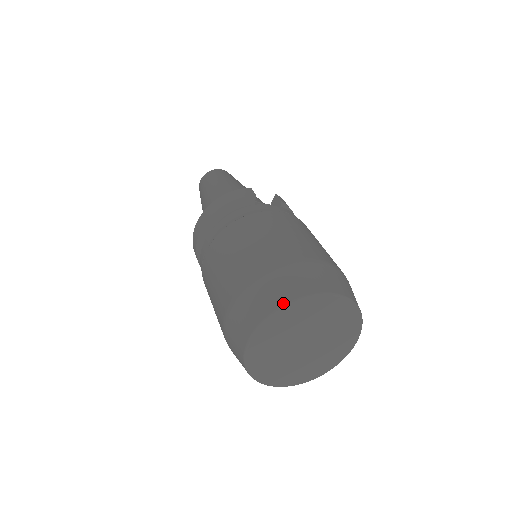
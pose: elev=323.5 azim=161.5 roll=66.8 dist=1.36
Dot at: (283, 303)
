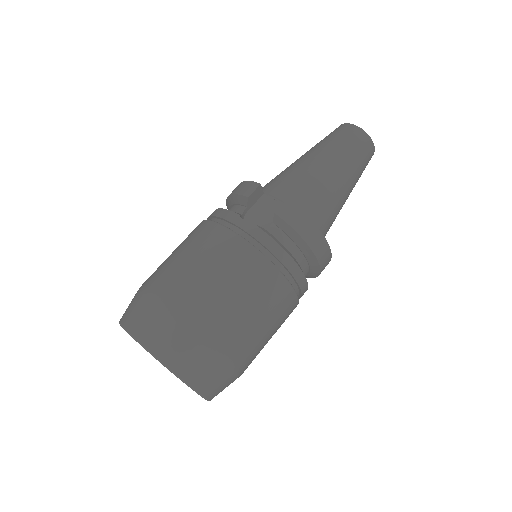
Dot at: (120, 321)
